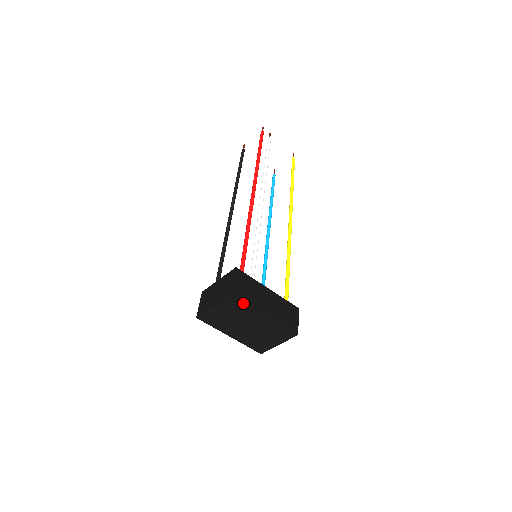
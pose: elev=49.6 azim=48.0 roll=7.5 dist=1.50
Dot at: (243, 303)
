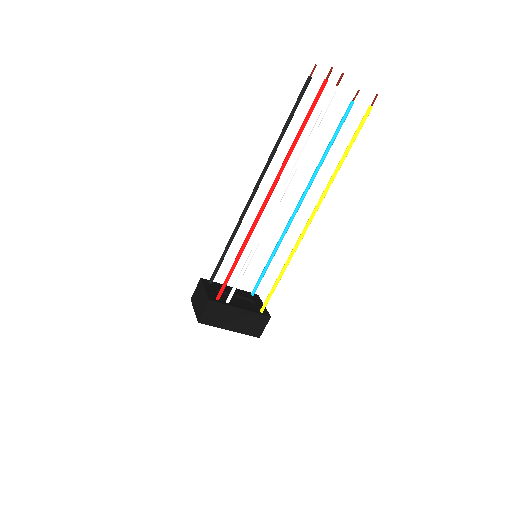
Dot at: (210, 324)
